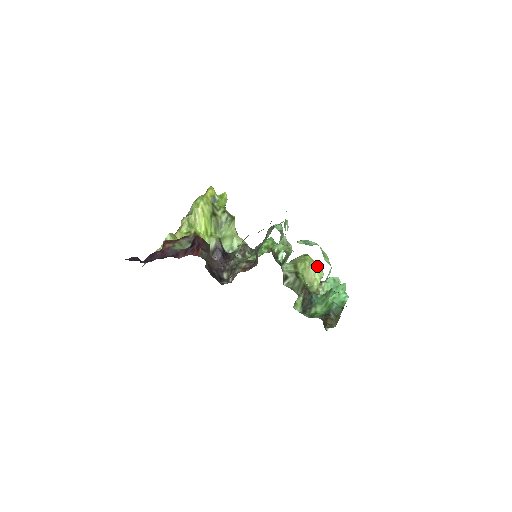
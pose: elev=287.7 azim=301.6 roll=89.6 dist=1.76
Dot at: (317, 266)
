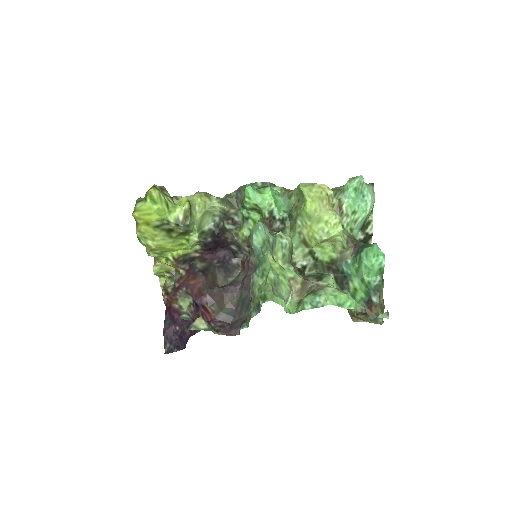
Dot at: (329, 223)
